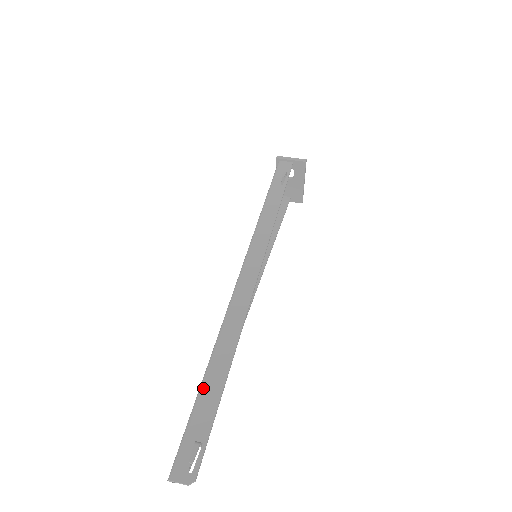
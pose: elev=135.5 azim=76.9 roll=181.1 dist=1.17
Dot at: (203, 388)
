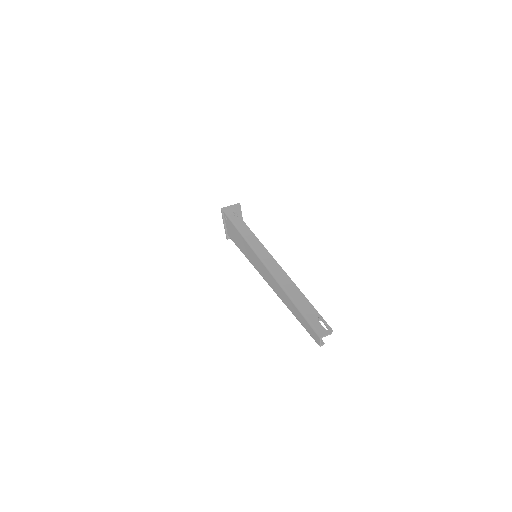
Dot at: (297, 304)
